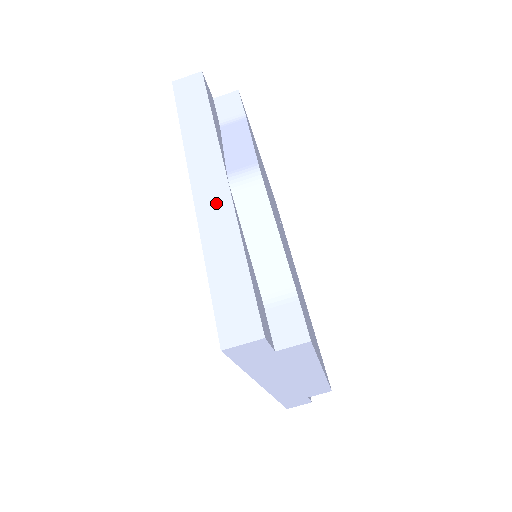
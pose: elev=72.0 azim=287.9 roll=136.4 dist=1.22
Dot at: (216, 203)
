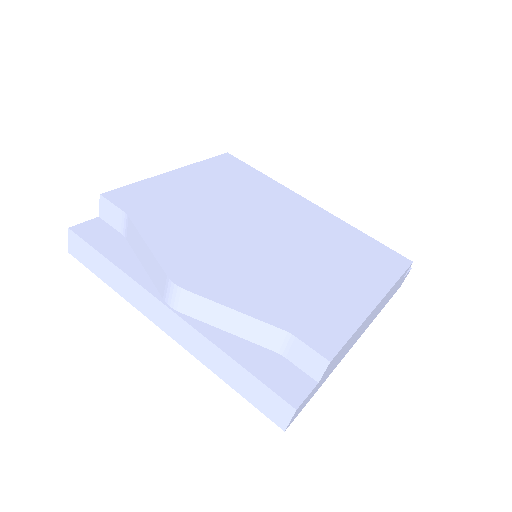
Dot at: (181, 331)
